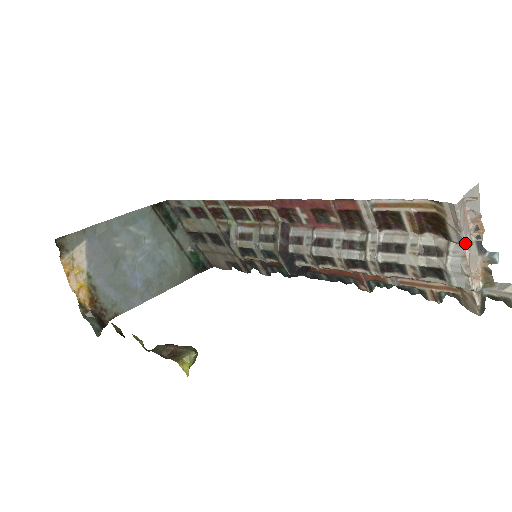
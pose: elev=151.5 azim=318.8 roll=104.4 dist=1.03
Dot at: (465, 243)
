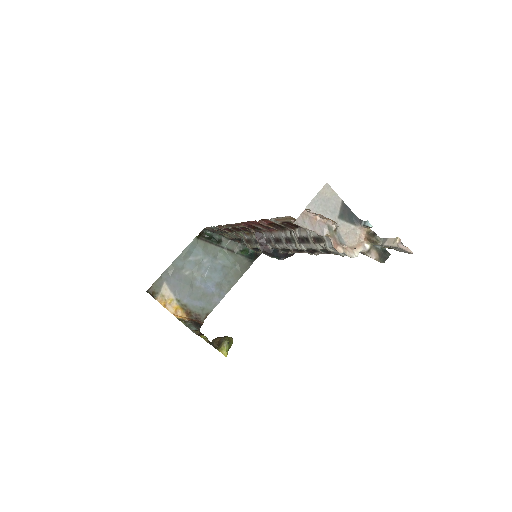
Dot at: (324, 235)
